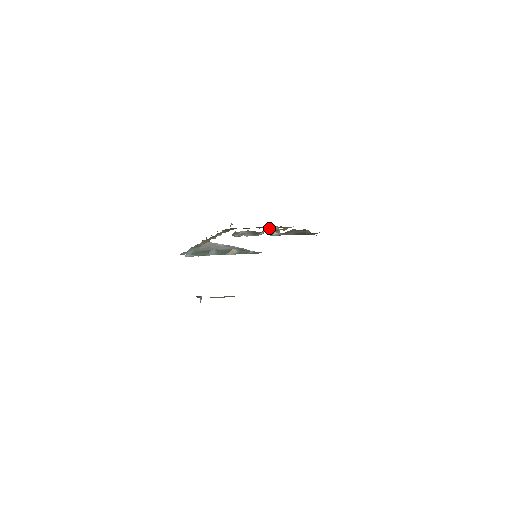
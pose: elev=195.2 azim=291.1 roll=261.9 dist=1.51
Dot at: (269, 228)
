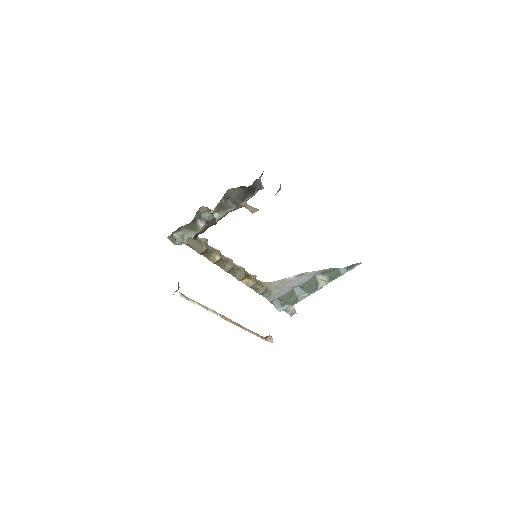
Dot at: occluded
